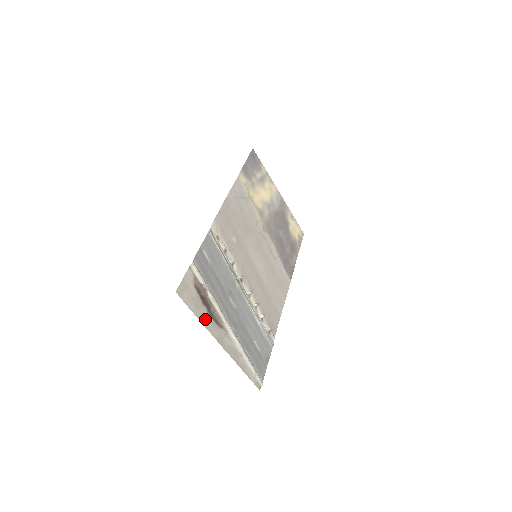
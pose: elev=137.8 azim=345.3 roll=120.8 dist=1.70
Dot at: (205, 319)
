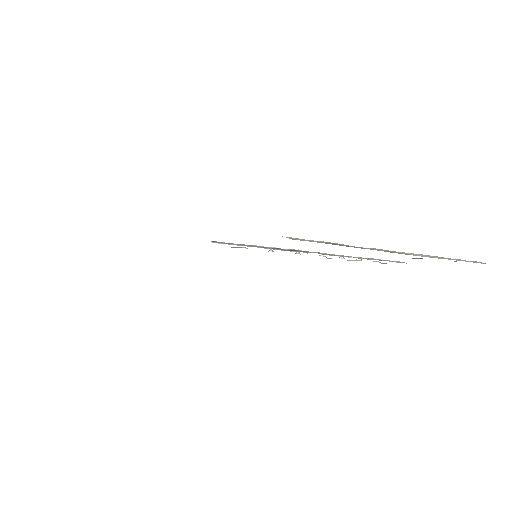
Dot at: occluded
